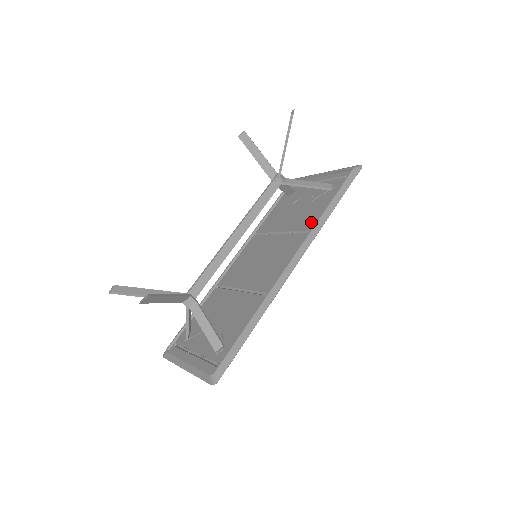
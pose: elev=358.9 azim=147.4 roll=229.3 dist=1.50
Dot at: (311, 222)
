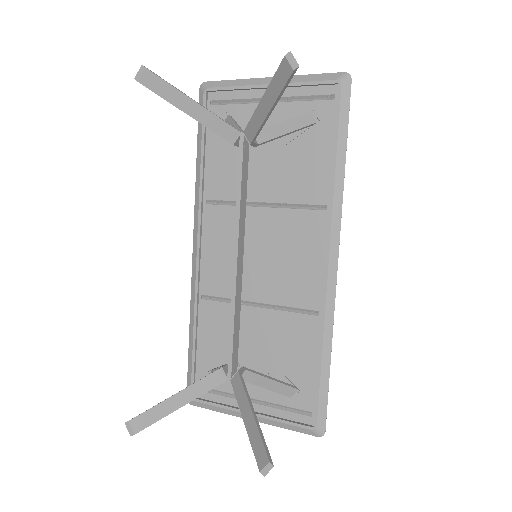
Dot at: (317, 190)
